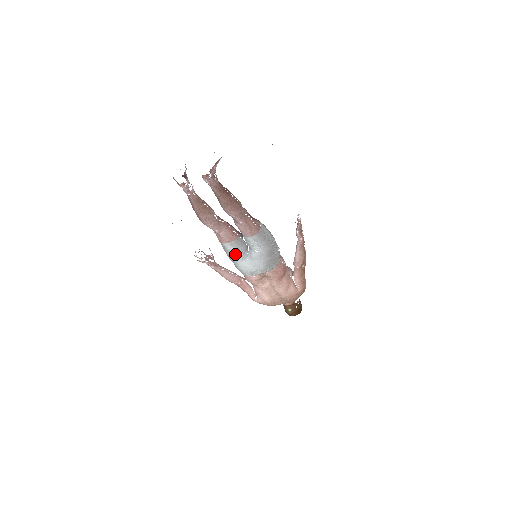
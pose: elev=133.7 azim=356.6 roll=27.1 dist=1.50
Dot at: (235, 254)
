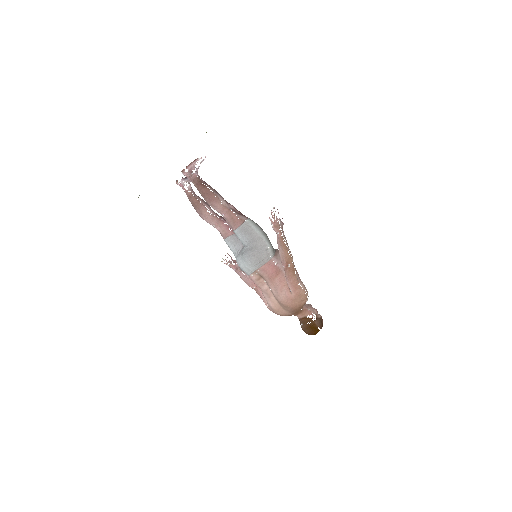
Dot at: (234, 251)
